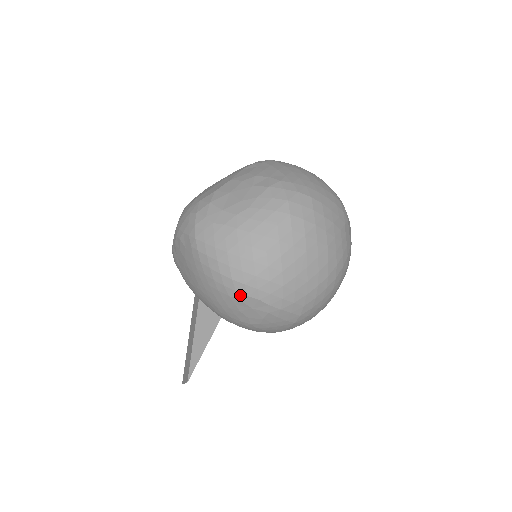
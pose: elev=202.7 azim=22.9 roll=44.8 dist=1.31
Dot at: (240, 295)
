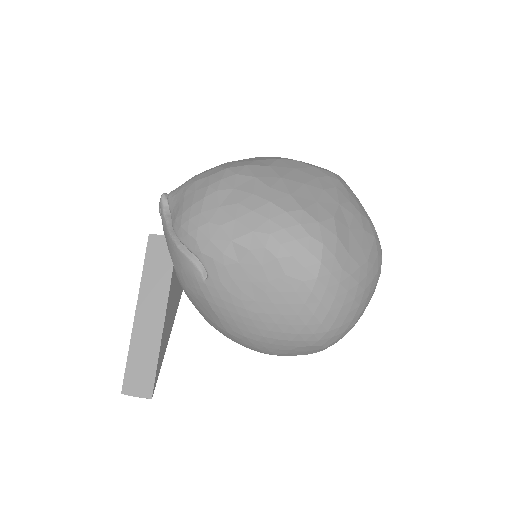
Dot at: (317, 344)
